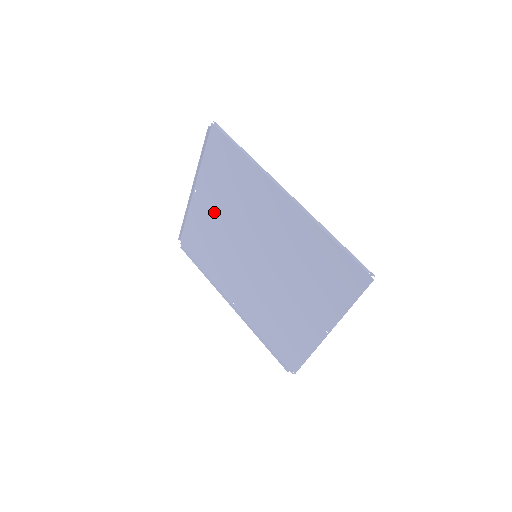
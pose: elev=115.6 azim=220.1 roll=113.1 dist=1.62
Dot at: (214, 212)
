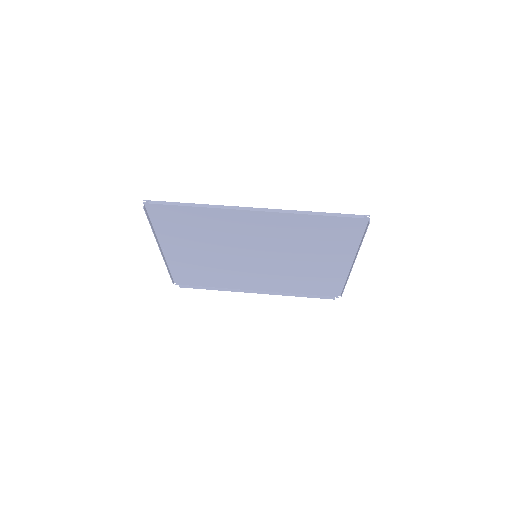
Dot at: (194, 252)
